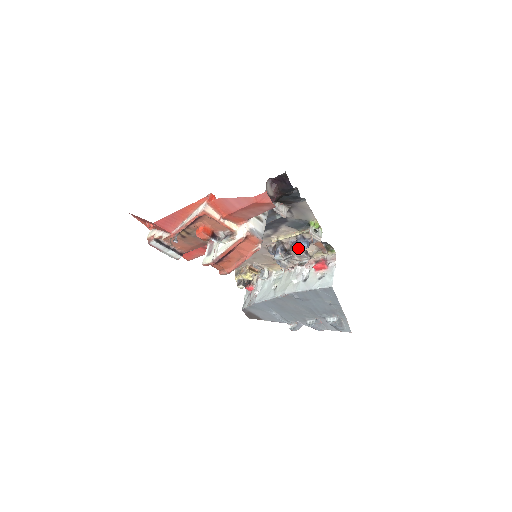
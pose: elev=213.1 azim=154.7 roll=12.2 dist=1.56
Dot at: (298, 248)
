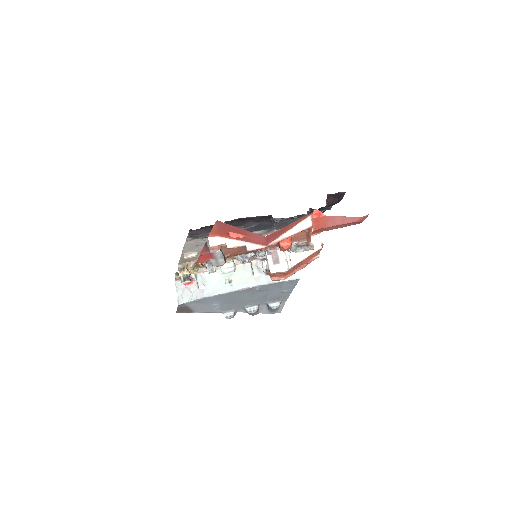
Dot at: occluded
